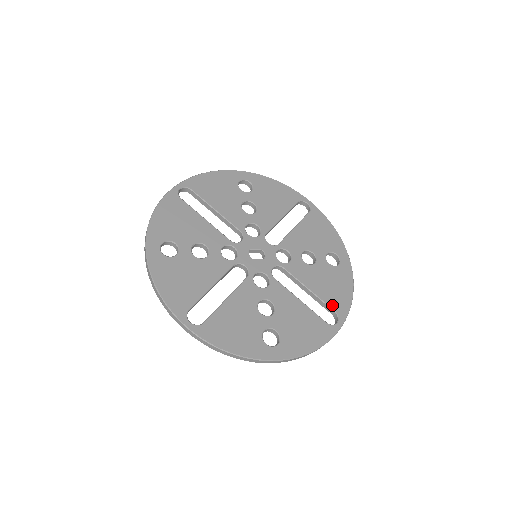
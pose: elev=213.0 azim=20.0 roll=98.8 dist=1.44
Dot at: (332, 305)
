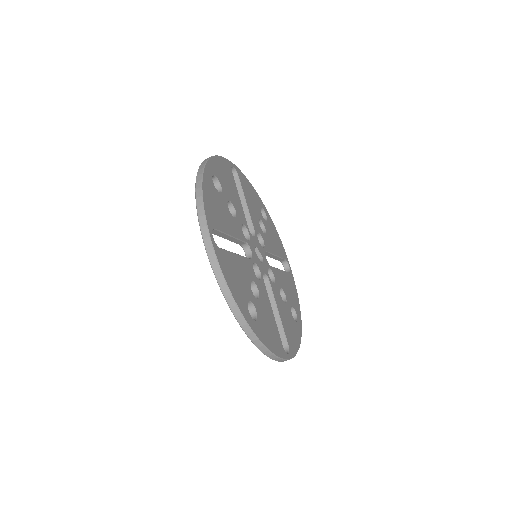
Dot at: (288, 339)
